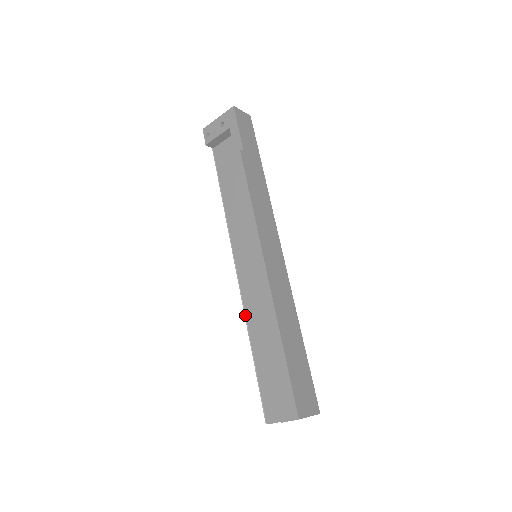
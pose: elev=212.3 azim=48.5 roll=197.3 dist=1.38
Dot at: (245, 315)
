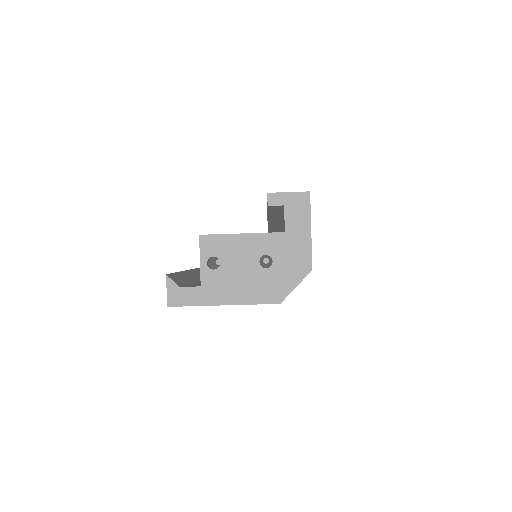
Dot at: occluded
